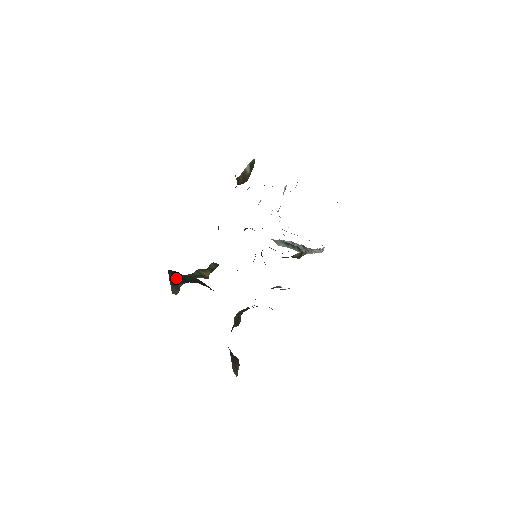
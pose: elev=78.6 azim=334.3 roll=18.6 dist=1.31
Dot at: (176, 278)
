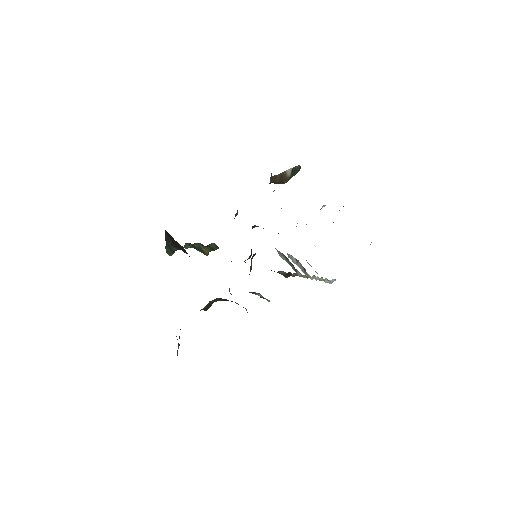
Dot at: (171, 241)
